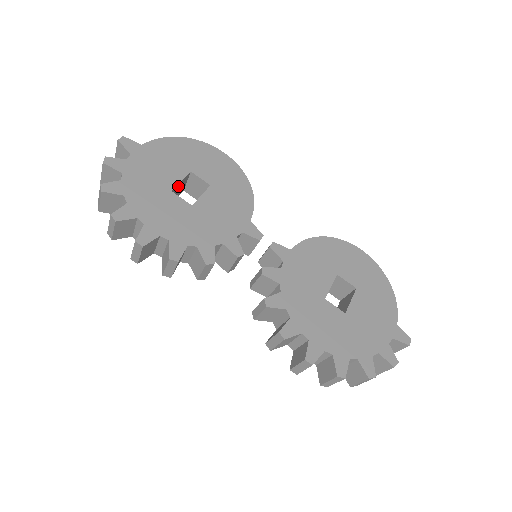
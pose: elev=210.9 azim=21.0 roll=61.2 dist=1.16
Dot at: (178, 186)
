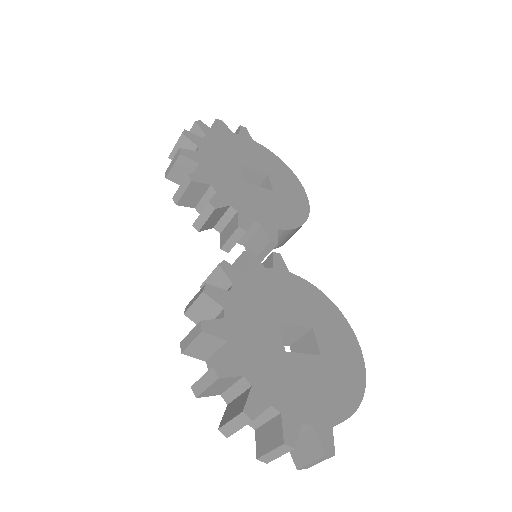
Dot at: (249, 173)
